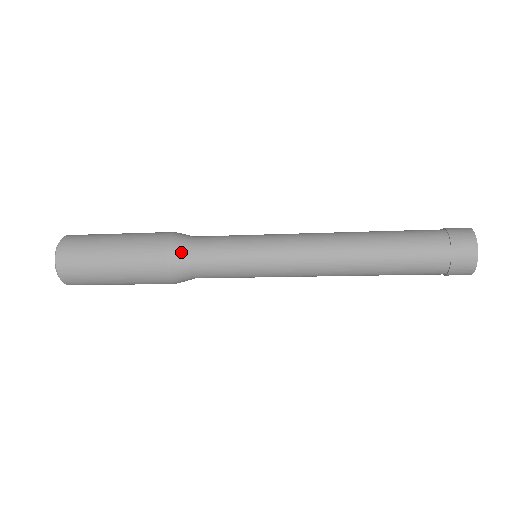
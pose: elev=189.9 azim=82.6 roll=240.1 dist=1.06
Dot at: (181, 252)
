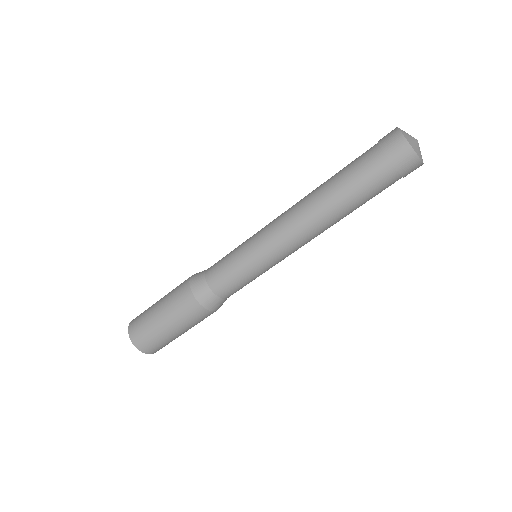
Dot at: (201, 287)
